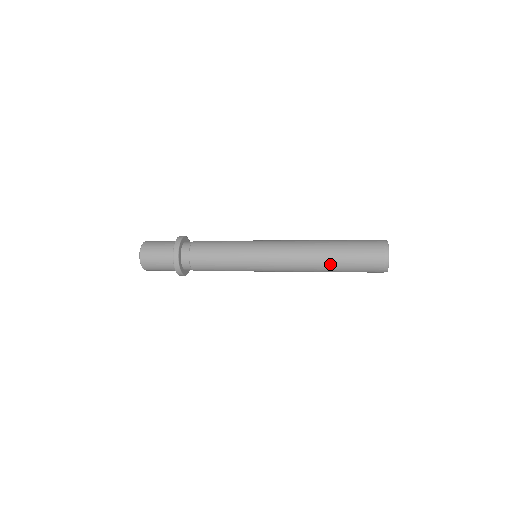
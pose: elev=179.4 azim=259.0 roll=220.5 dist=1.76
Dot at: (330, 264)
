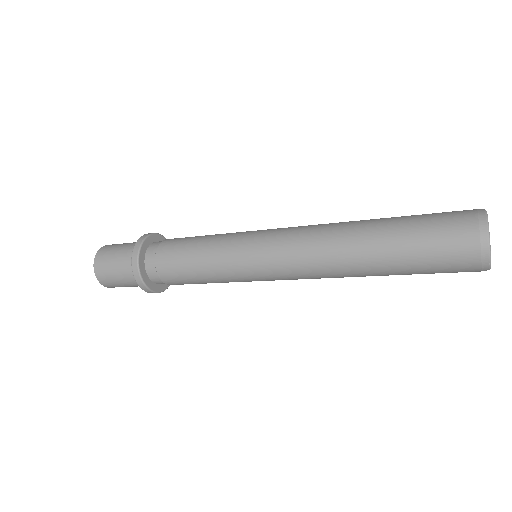
Dot at: (375, 266)
